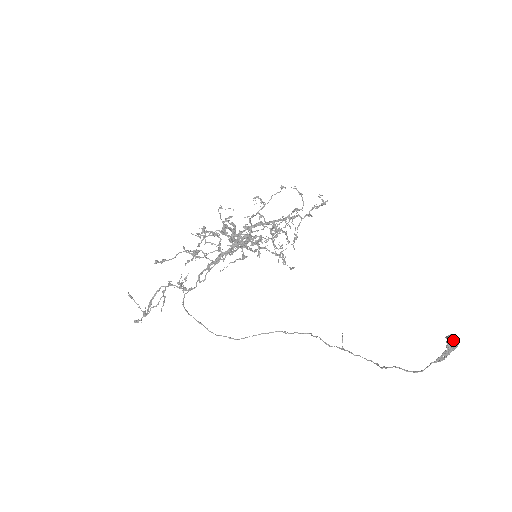
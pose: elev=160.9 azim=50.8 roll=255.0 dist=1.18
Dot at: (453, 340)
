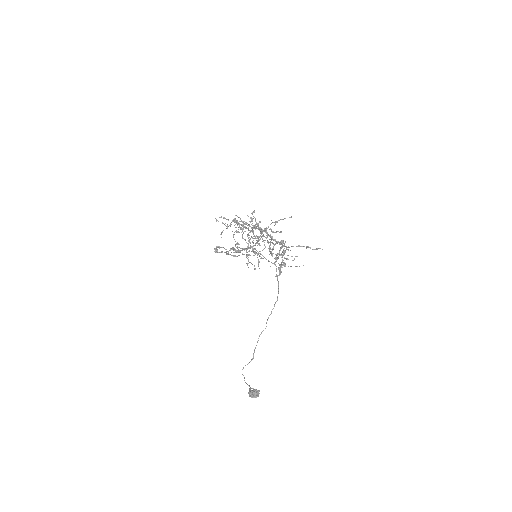
Dot at: (250, 395)
